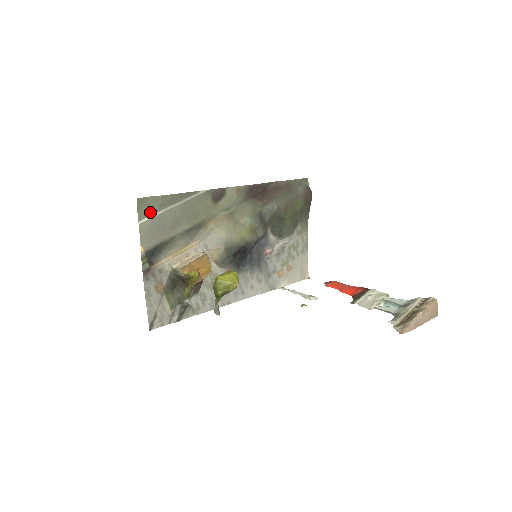
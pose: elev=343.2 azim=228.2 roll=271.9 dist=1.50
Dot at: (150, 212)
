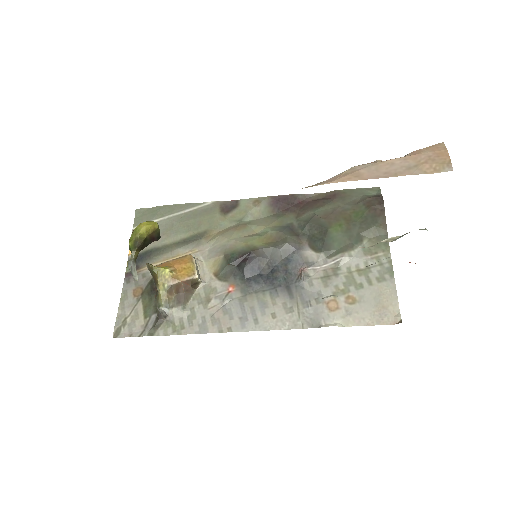
Dot at: (146, 220)
